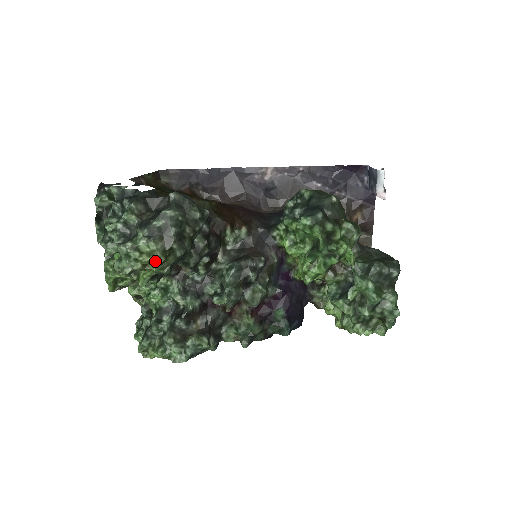
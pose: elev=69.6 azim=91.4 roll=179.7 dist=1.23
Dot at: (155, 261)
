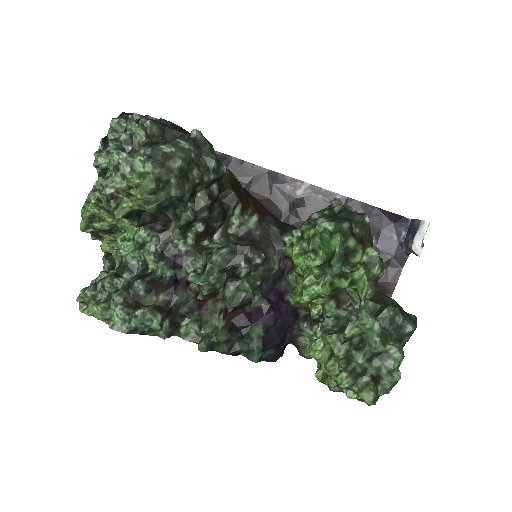
Dot at: (144, 184)
